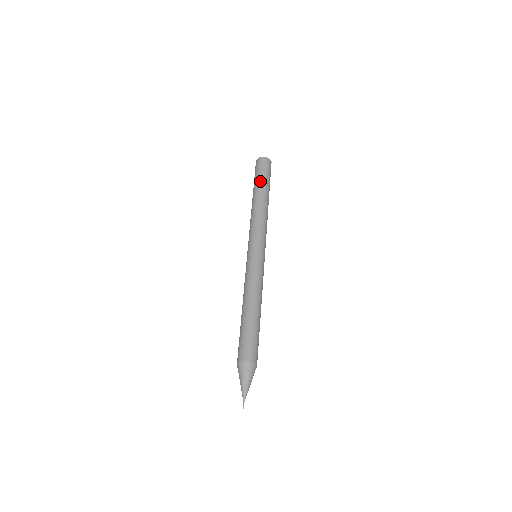
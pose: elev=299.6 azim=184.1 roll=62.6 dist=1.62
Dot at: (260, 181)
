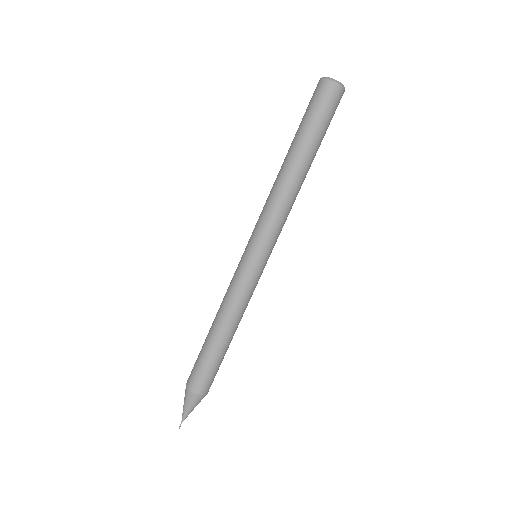
Dot at: (305, 133)
